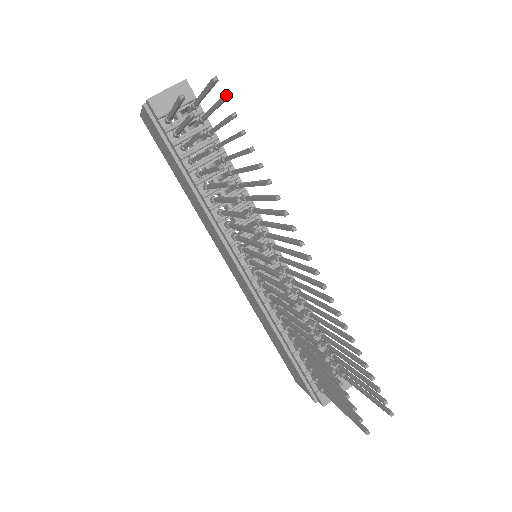
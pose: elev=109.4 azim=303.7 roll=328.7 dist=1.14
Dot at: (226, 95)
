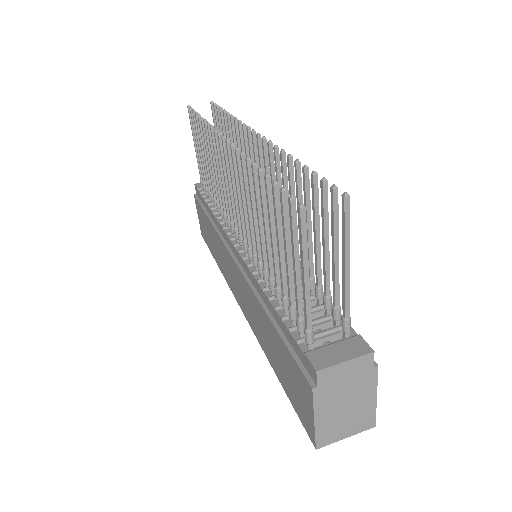
Dot at: (216, 104)
